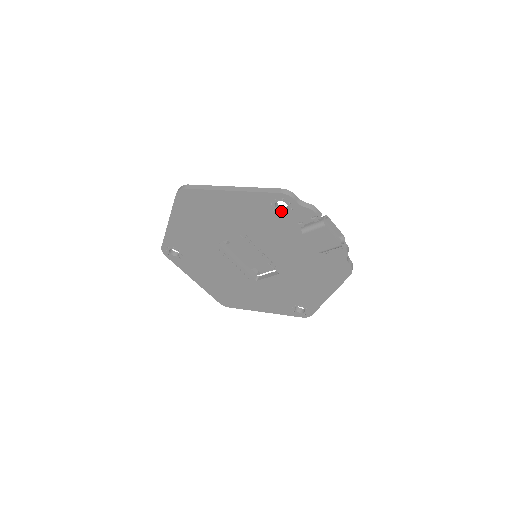
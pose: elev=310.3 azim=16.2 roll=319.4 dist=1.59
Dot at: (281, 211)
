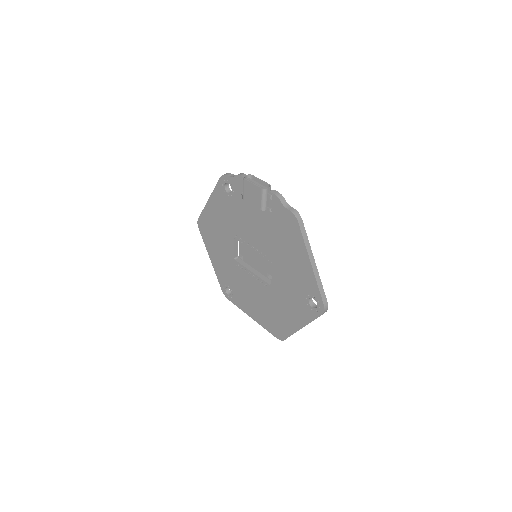
Dot at: (231, 193)
